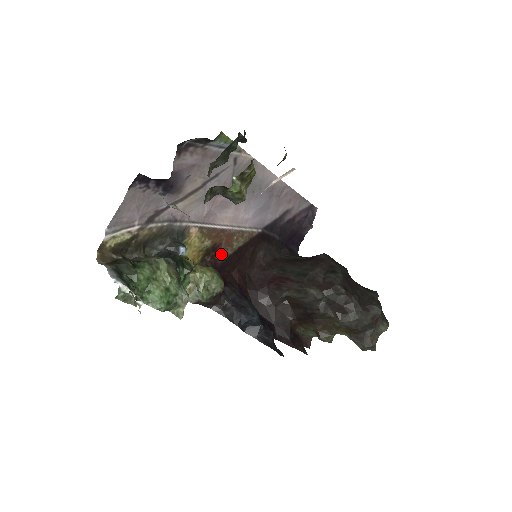
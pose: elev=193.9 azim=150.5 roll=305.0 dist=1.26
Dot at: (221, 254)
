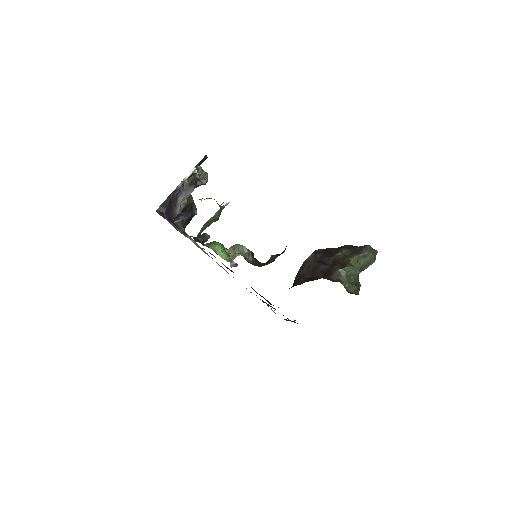
Dot at: occluded
